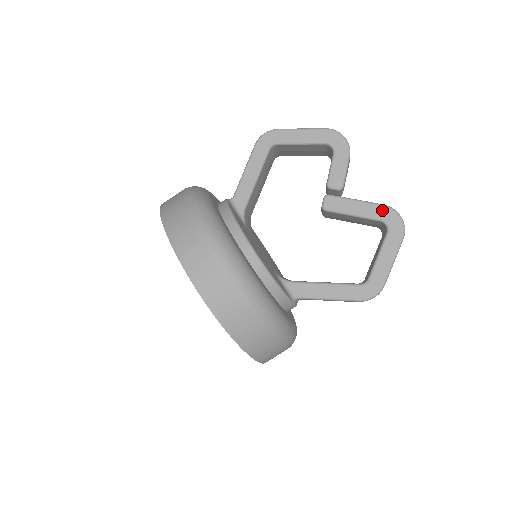
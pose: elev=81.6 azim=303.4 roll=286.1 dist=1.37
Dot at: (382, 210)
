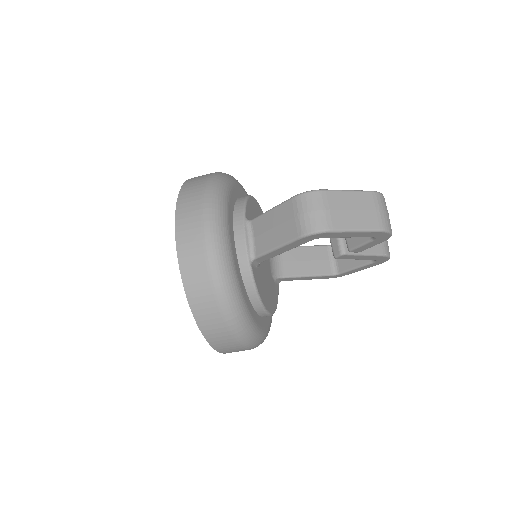
Dot at: (380, 258)
